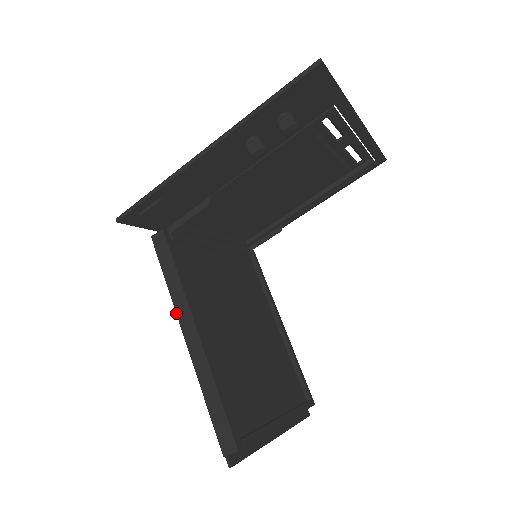
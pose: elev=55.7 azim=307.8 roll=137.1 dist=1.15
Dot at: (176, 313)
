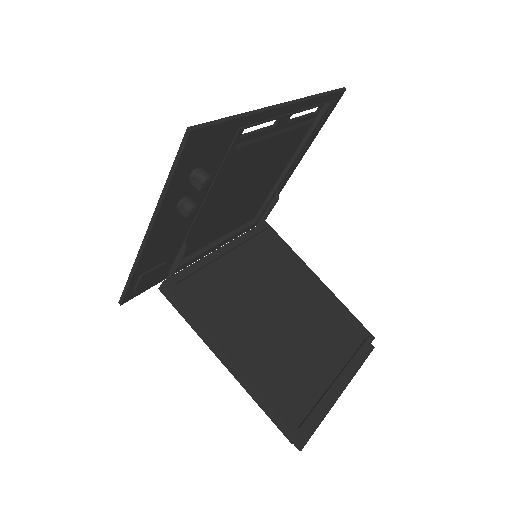
Dot at: occluded
